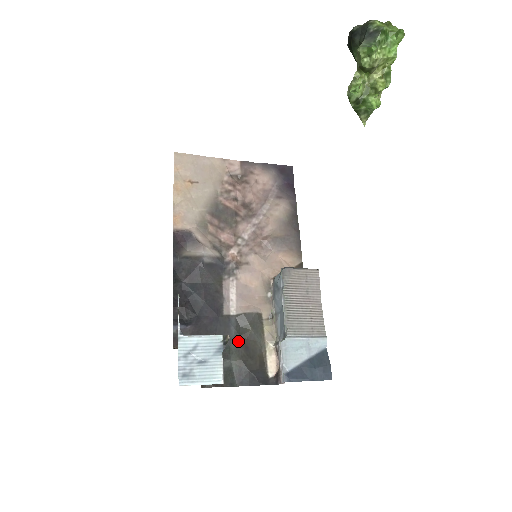
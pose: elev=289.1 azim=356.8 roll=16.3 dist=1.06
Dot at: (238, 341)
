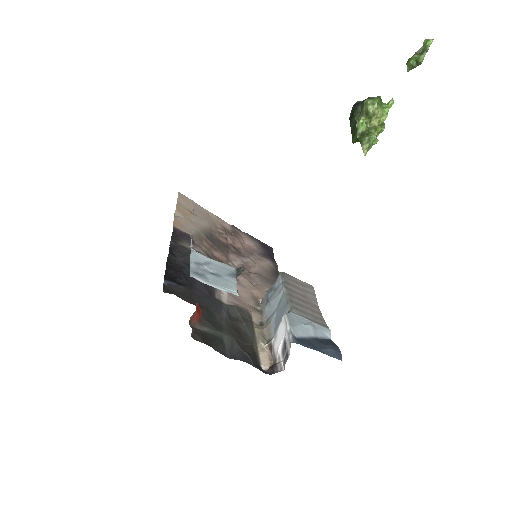
Dot at: (229, 324)
